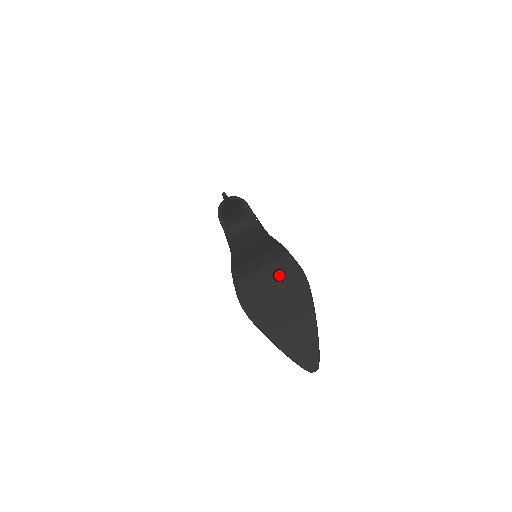
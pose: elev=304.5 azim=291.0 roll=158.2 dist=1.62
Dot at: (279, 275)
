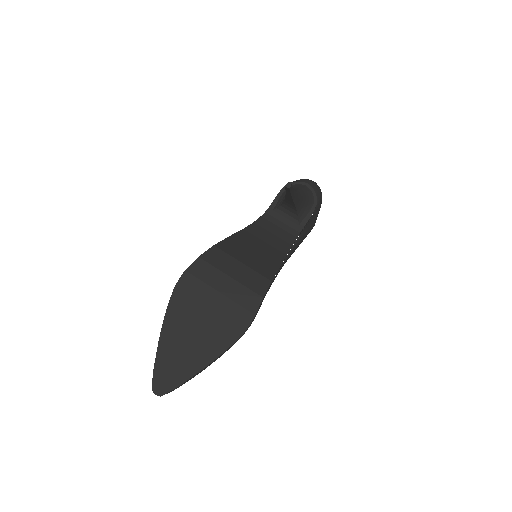
Dot at: (232, 300)
